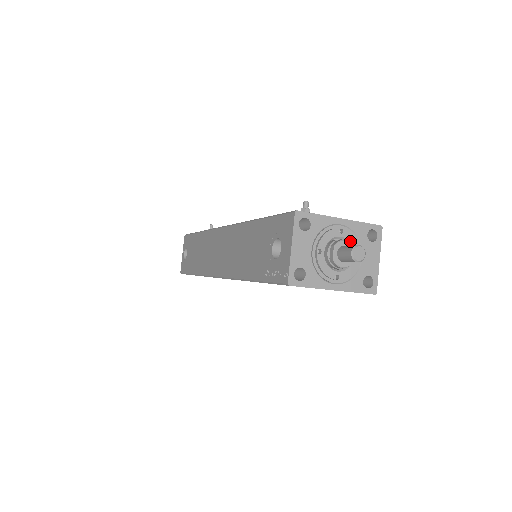
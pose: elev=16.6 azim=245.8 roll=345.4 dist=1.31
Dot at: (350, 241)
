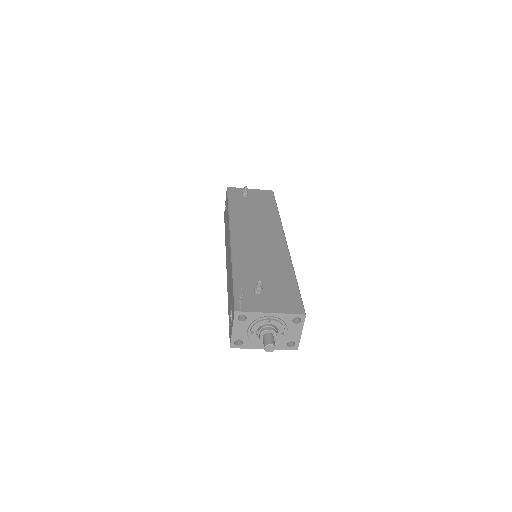
Dot at: (277, 326)
